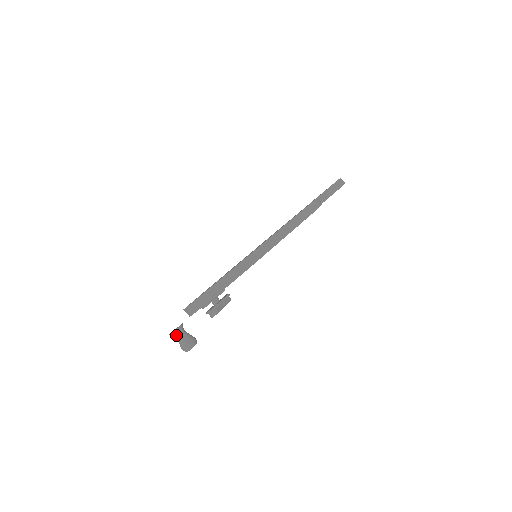
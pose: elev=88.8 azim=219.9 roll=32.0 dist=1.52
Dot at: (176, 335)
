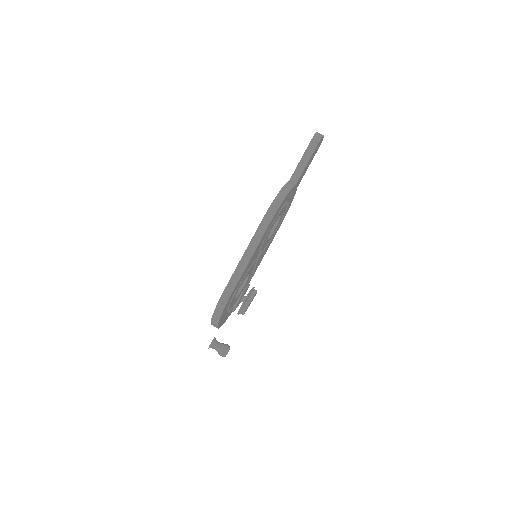
Dot at: (212, 348)
